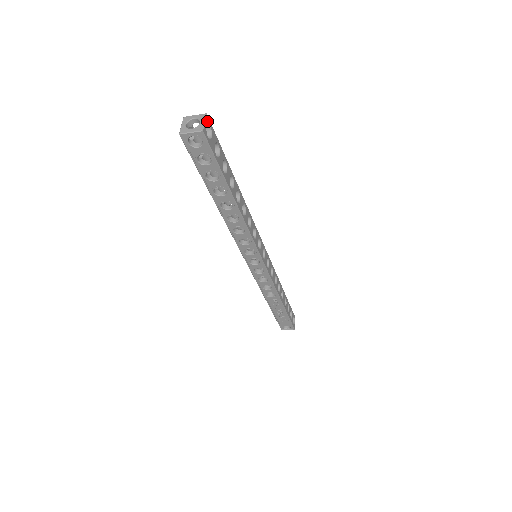
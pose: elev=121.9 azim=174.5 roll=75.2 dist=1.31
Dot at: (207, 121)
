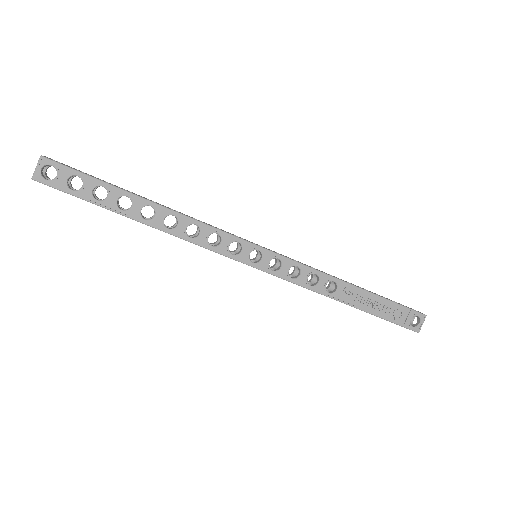
Dot at: occluded
